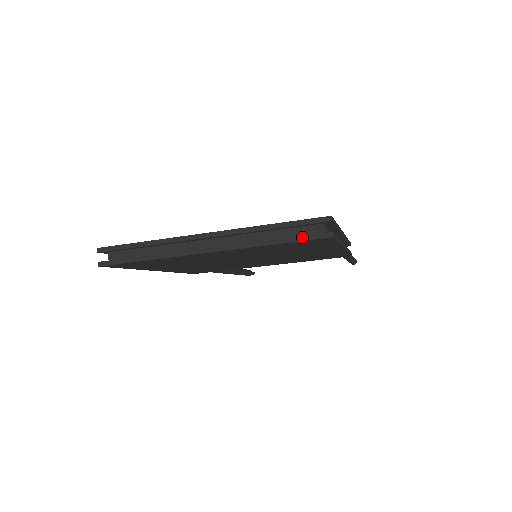
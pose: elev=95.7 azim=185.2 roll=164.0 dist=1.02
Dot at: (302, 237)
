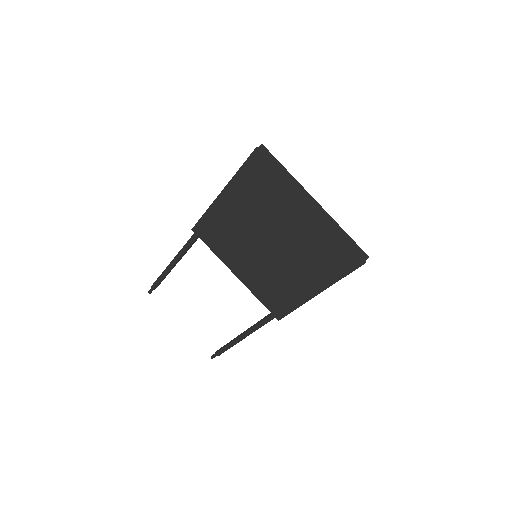
Dot at: (353, 249)
